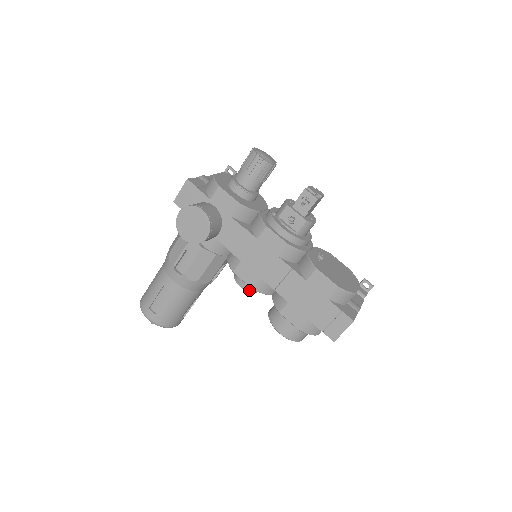
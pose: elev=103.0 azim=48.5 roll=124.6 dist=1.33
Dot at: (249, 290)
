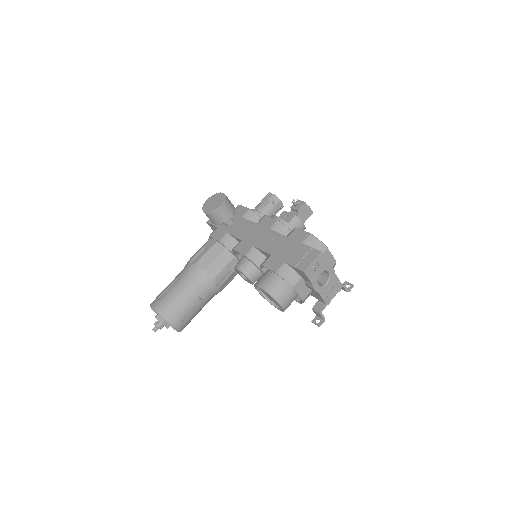
Dot at: (244, 271)
